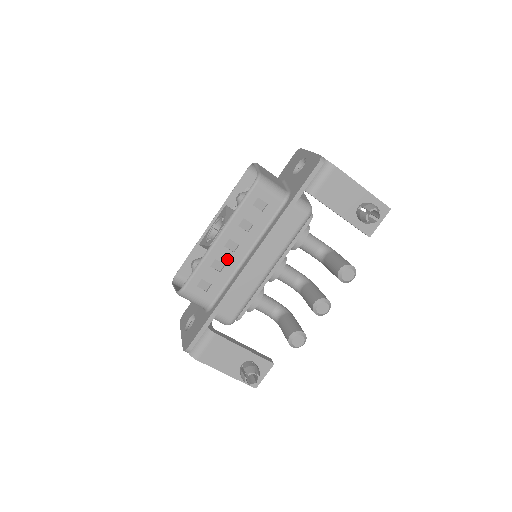
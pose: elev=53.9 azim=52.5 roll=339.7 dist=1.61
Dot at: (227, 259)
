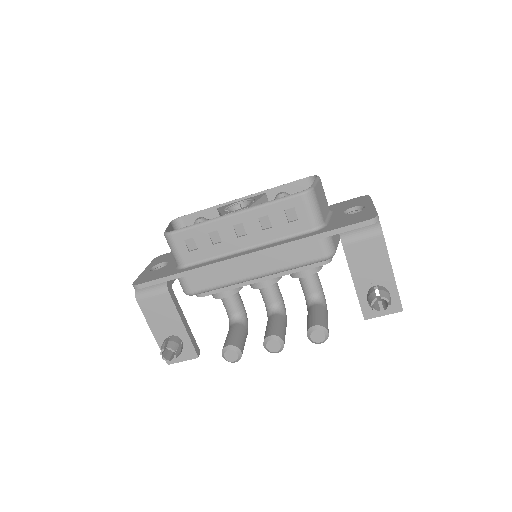
Dot at: (227, 238)
